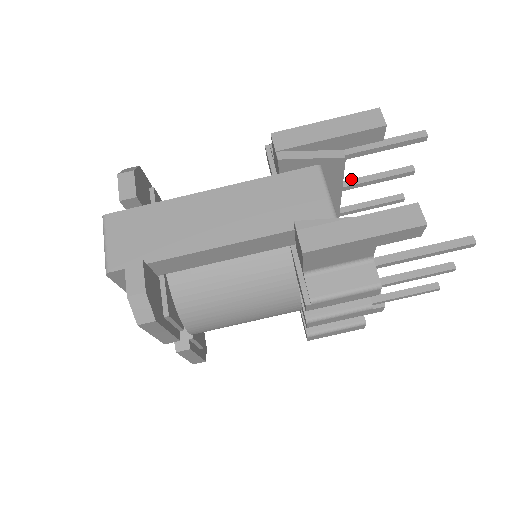
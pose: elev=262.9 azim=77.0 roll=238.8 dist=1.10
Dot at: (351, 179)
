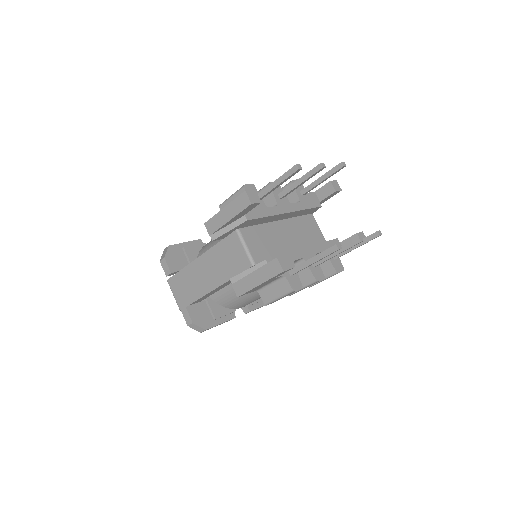
Dot at: (287, 187)
